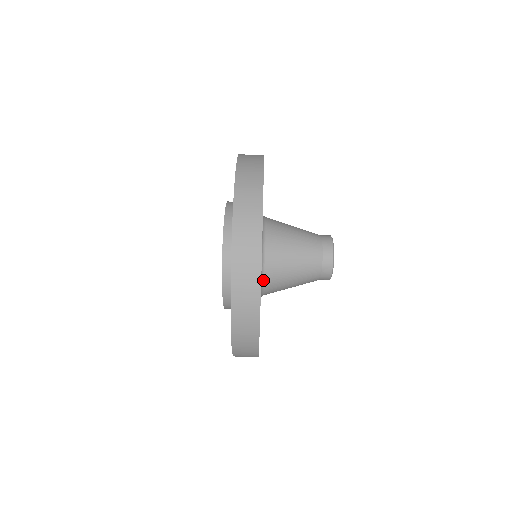
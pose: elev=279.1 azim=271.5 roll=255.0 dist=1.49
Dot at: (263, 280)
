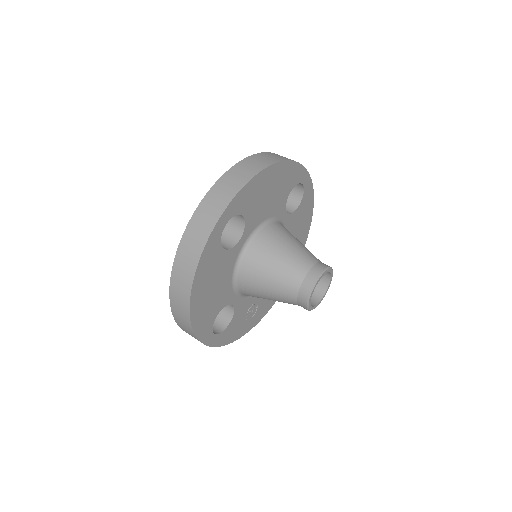
Dot at: (239, 265)
